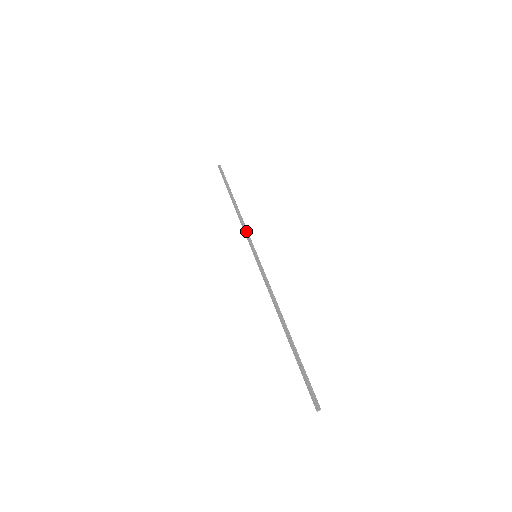
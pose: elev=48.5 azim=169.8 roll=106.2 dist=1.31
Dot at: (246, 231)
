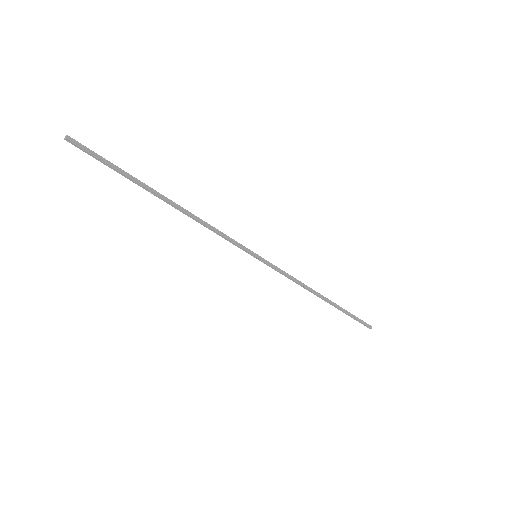
Dot at: (223, 235)
